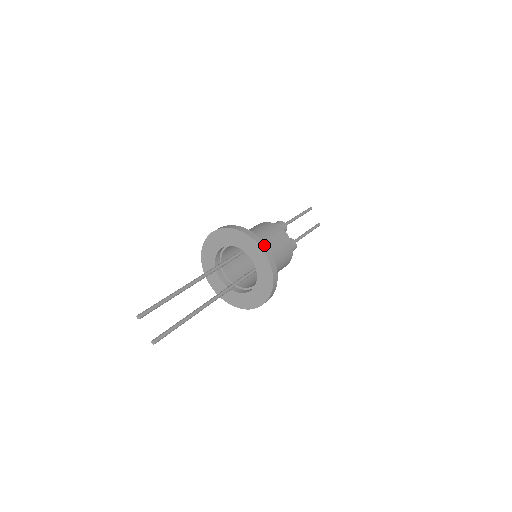
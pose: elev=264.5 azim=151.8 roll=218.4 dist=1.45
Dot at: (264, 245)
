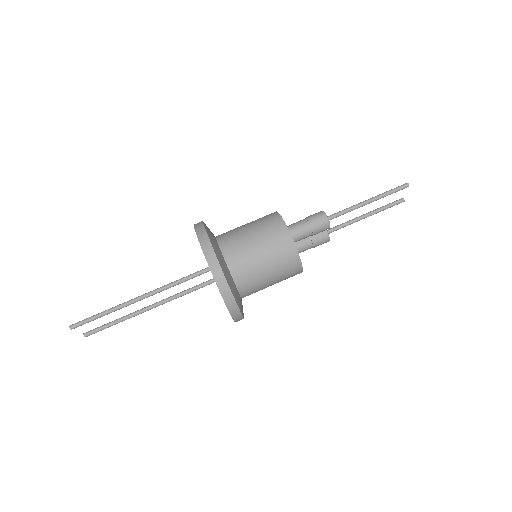
Dot at: (237, 312)
